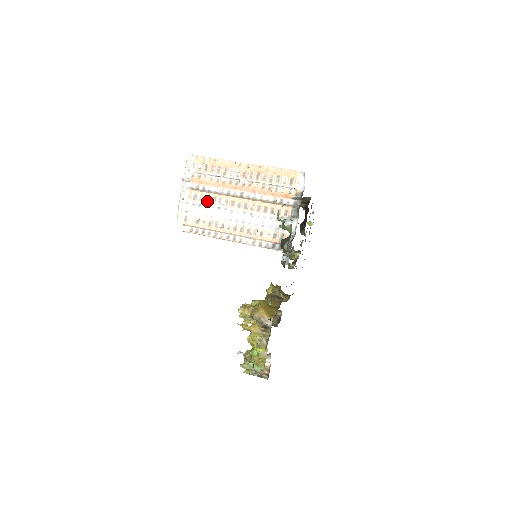
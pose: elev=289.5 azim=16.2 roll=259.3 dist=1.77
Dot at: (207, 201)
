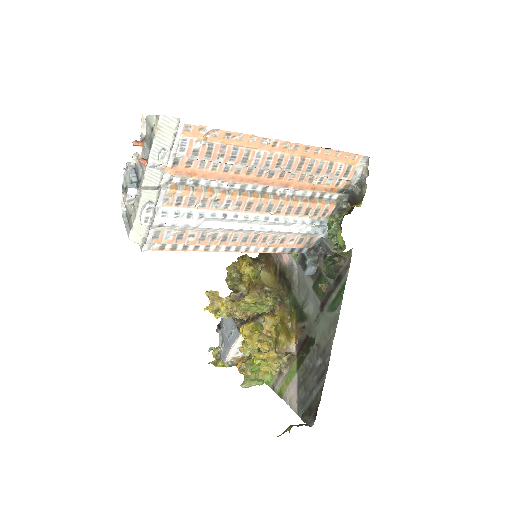
Dot at: (203, 206)
